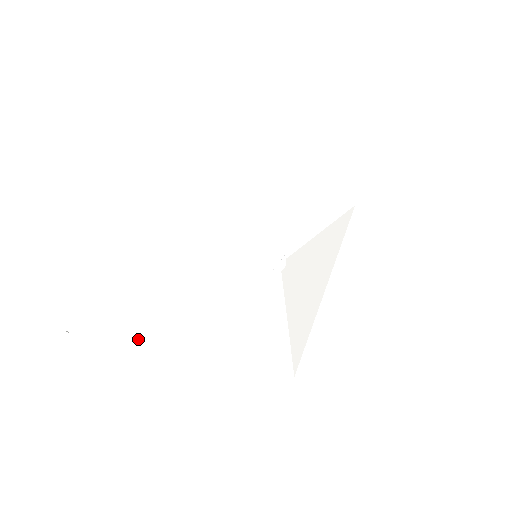
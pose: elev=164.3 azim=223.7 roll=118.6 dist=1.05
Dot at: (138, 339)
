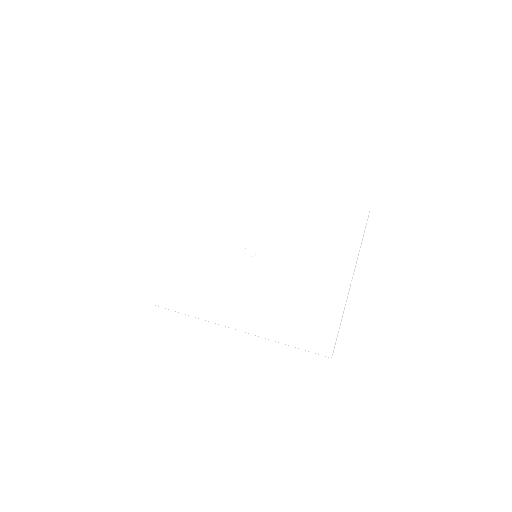
Dot at: (182, 307)
